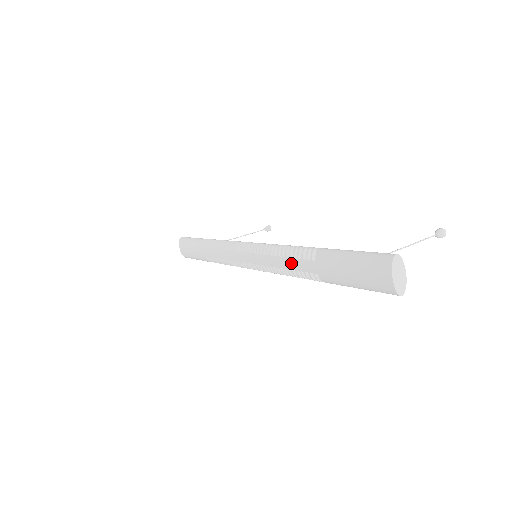
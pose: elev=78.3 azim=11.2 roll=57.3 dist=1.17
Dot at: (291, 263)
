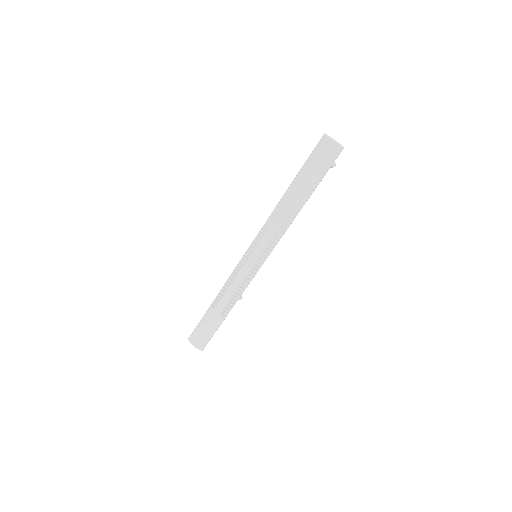
Dot at: (281, 216)
